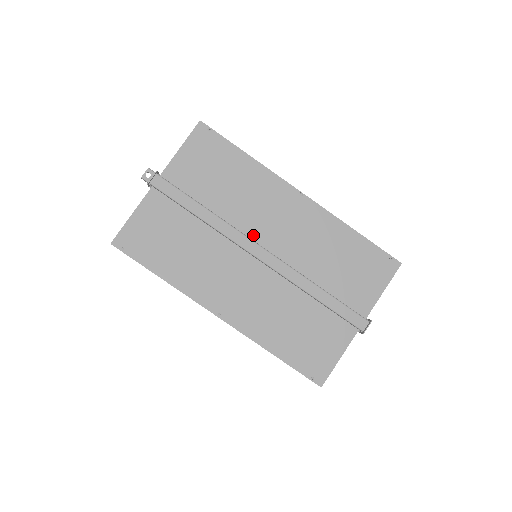
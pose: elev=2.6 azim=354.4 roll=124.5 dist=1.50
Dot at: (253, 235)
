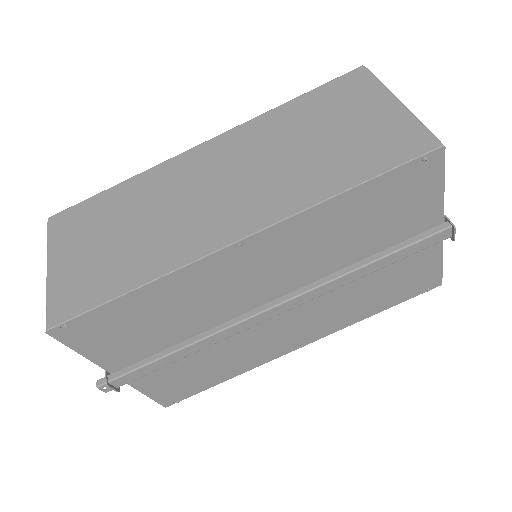
Dot at: (248, 307)
